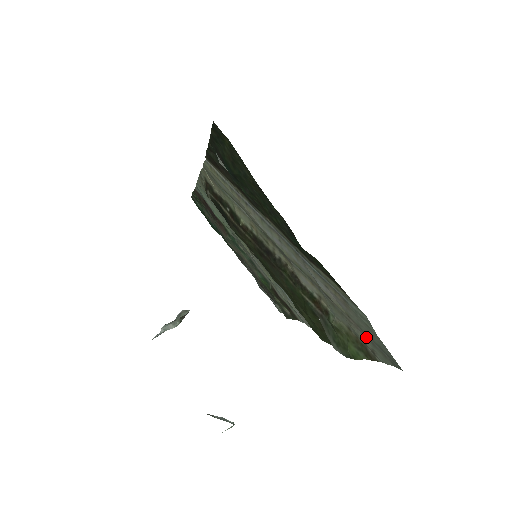
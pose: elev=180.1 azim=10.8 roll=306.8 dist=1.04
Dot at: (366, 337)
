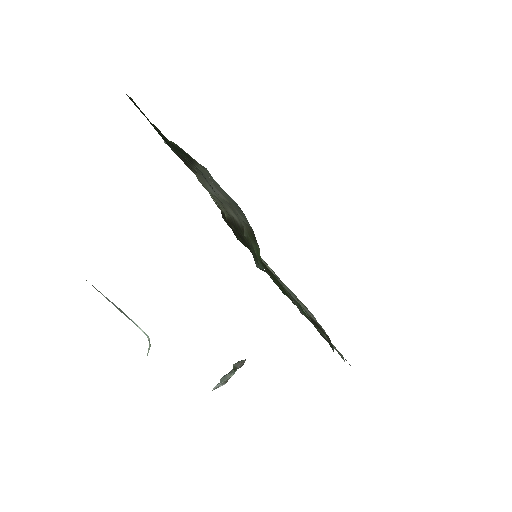
Dot at: (237, 209)
